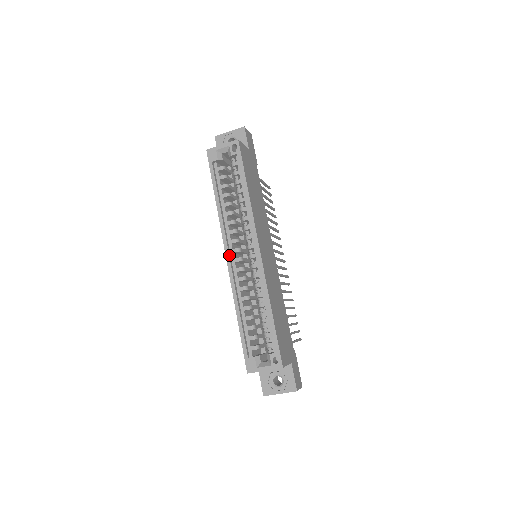
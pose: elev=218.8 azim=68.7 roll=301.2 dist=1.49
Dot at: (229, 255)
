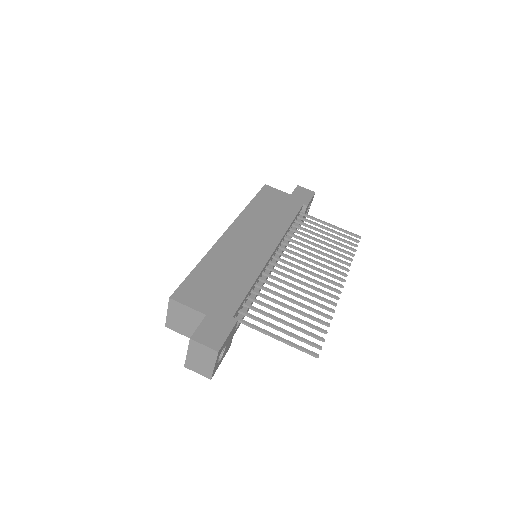
Dot at: occluded
